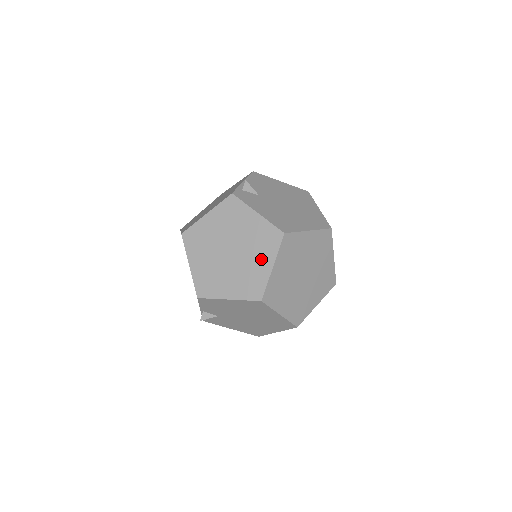
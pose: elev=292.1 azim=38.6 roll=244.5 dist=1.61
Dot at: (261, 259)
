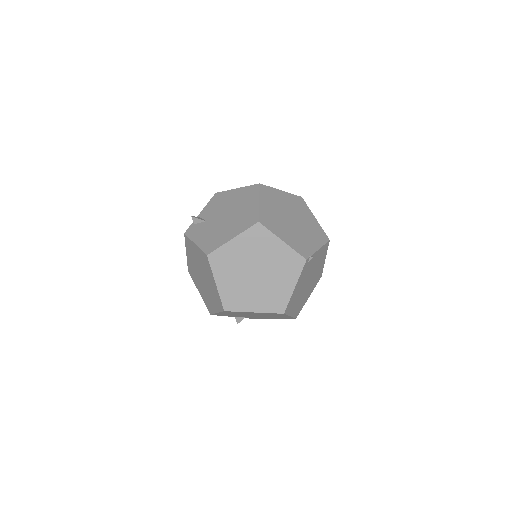
Dot at: (210, 279)
